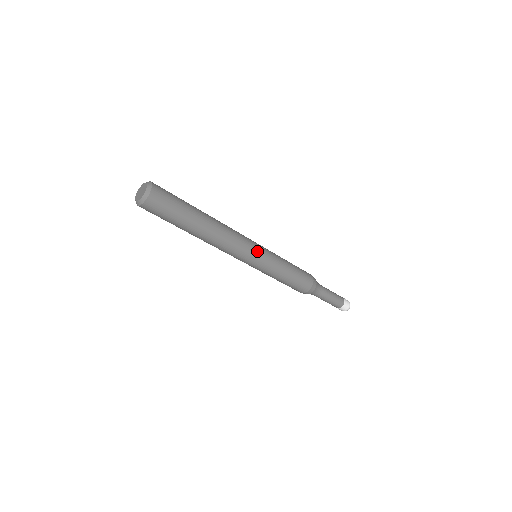
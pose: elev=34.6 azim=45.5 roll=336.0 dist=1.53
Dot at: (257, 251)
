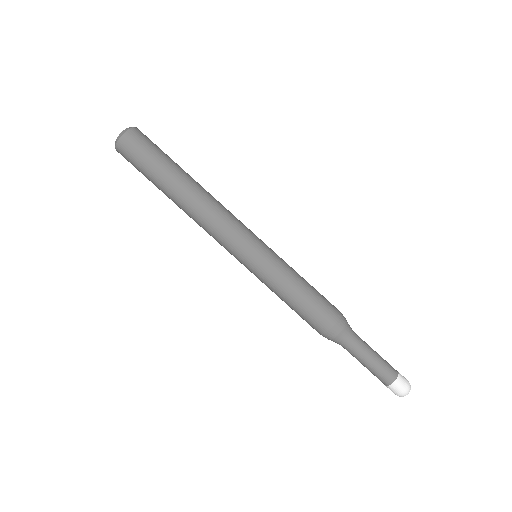
Dot at: (257, 237)
